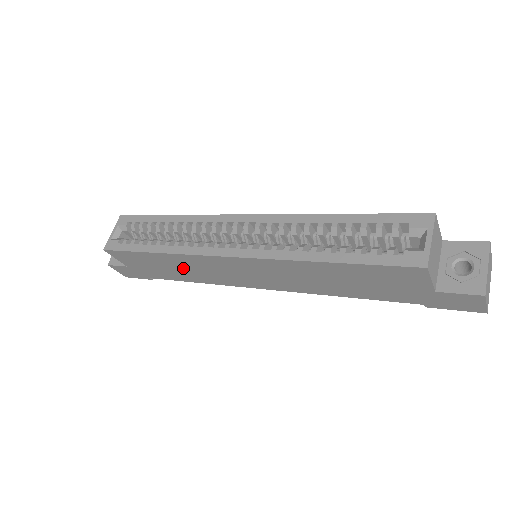
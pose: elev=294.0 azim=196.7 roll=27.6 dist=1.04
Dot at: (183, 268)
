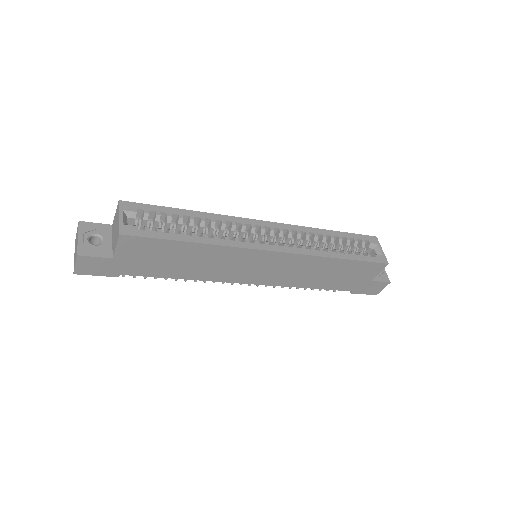
Dot at: (199, 262)
